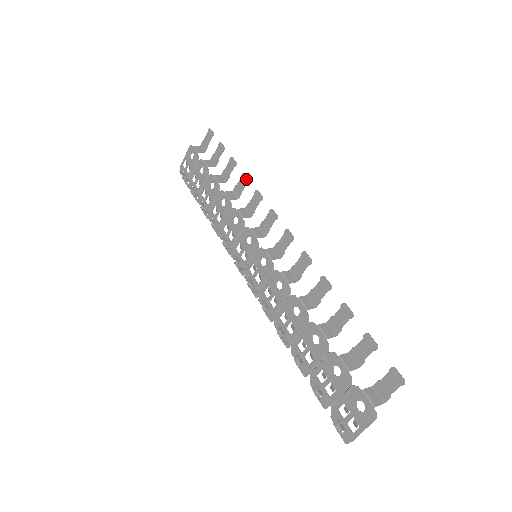
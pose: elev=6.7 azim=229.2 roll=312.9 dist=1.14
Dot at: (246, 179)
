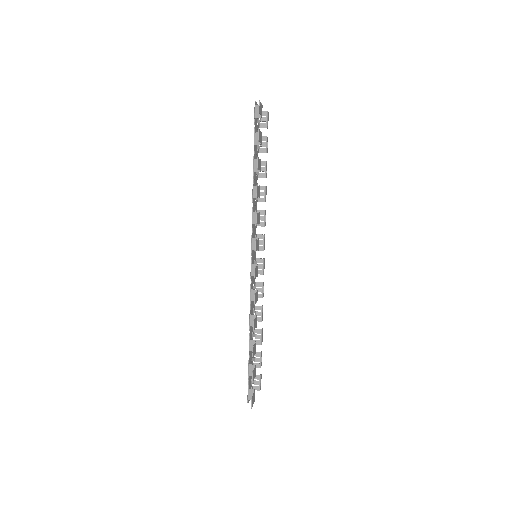
Dot at: (256, 194)
